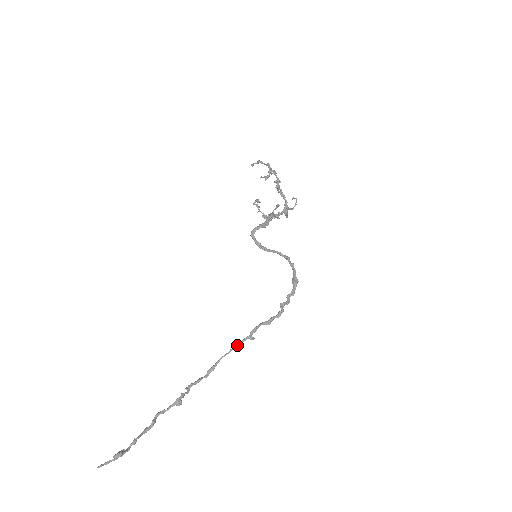
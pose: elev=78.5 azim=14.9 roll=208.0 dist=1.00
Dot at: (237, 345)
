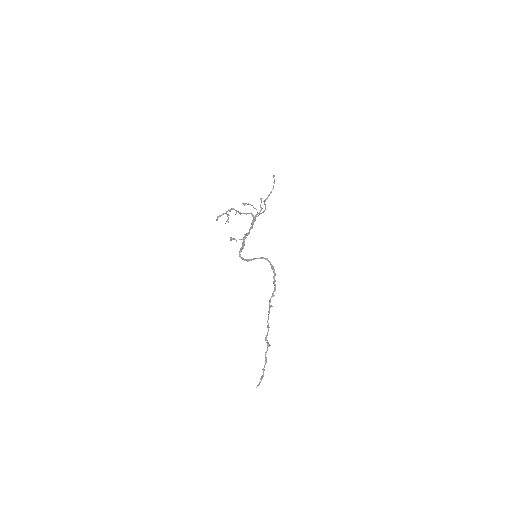
Dot at: (269, 312)
